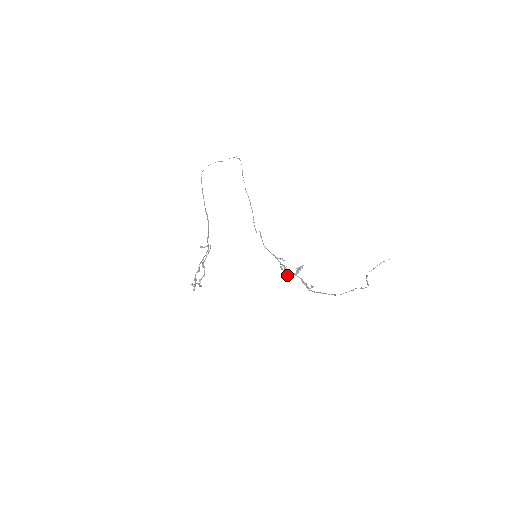
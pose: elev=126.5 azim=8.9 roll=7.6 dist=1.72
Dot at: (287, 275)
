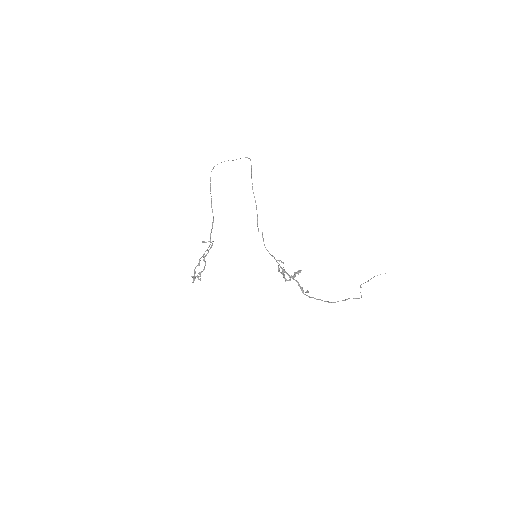
Dot at: (284, 278)
